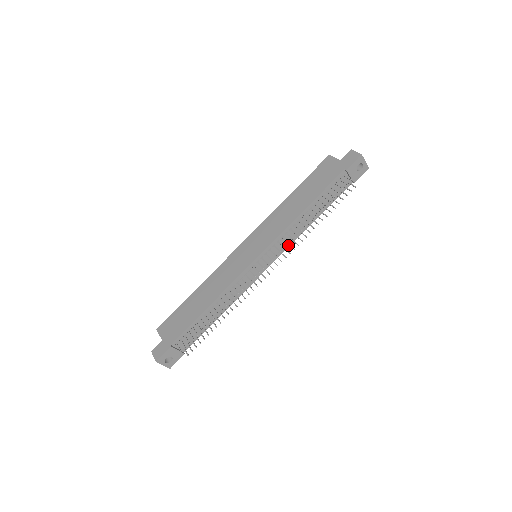
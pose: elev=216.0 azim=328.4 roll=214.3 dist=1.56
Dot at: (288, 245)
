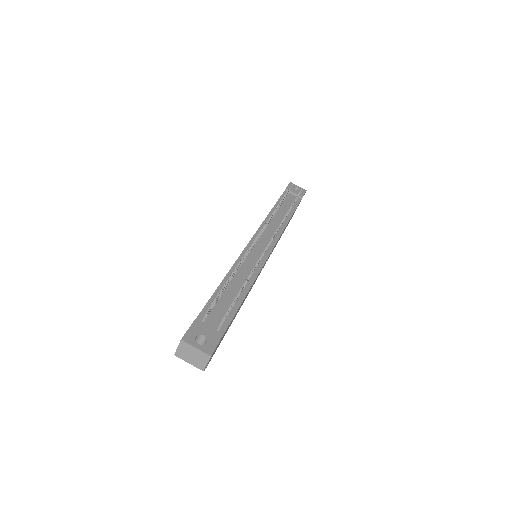
Dot at: (279, 234)
